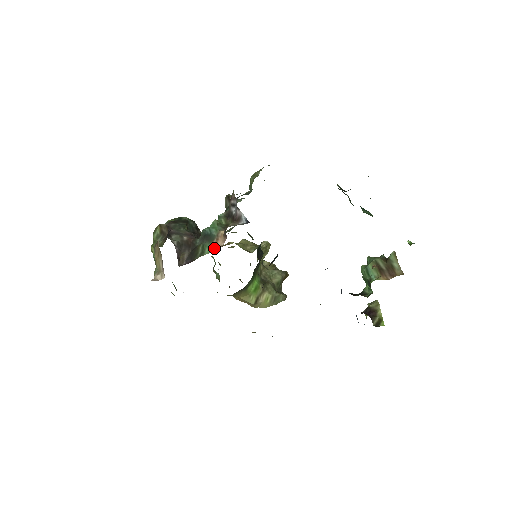
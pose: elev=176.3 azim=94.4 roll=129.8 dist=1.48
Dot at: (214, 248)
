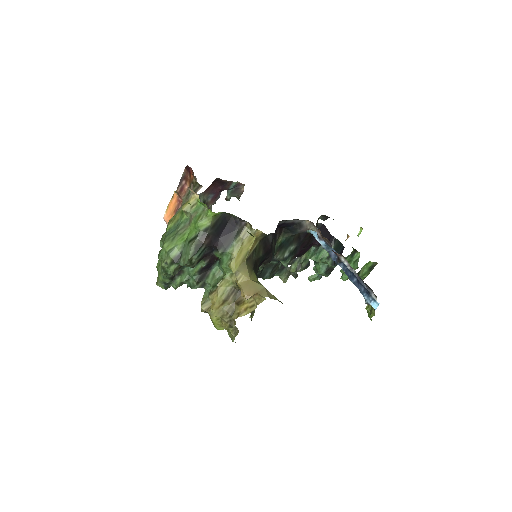
Dot at: occluded
